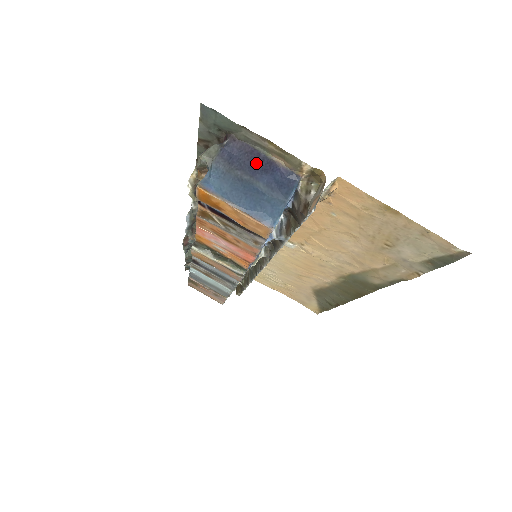
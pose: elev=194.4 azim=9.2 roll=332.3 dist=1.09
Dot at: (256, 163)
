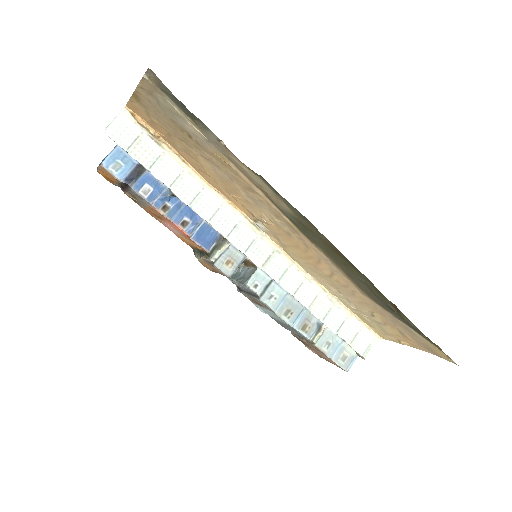
Dot at: occluded
